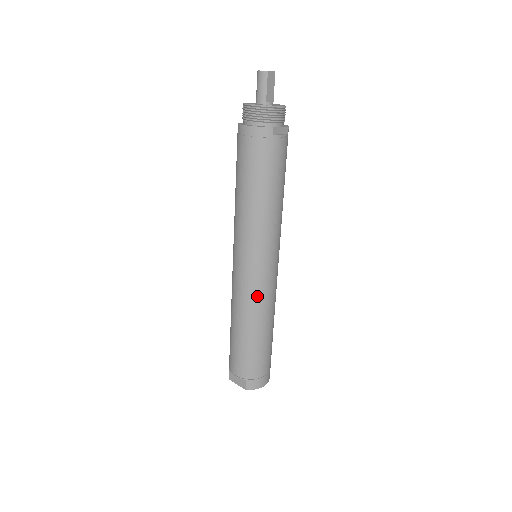
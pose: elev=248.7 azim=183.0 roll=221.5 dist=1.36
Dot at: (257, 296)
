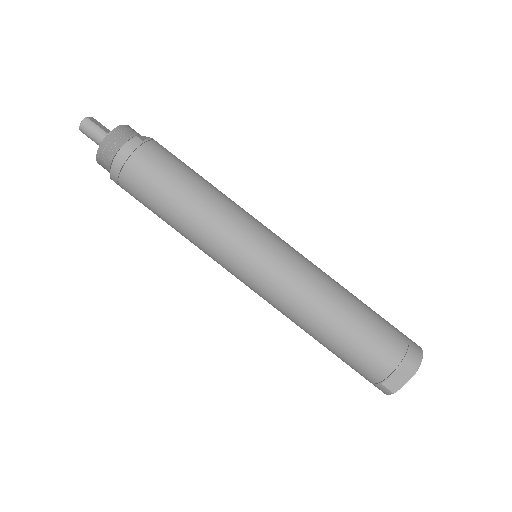
Dot at: (301, 271)
